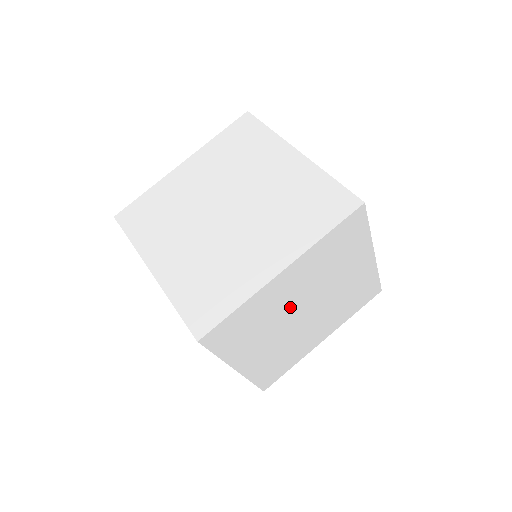
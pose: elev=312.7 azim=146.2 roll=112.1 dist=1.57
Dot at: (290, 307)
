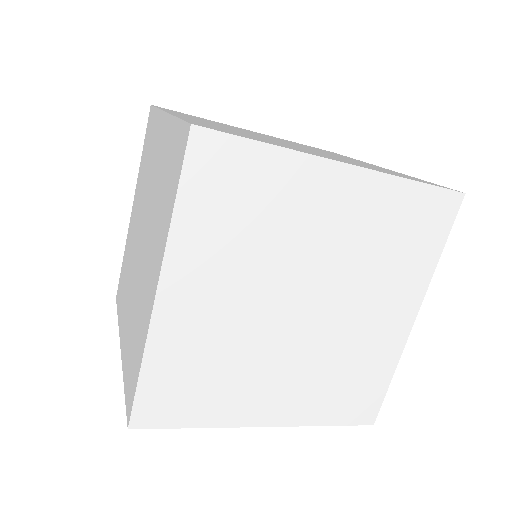
Dot at: occluded
